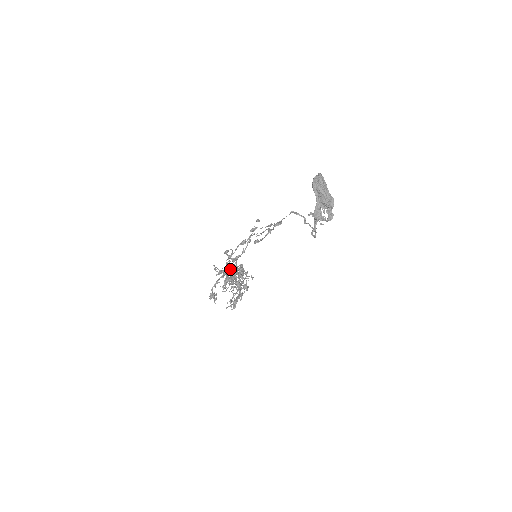
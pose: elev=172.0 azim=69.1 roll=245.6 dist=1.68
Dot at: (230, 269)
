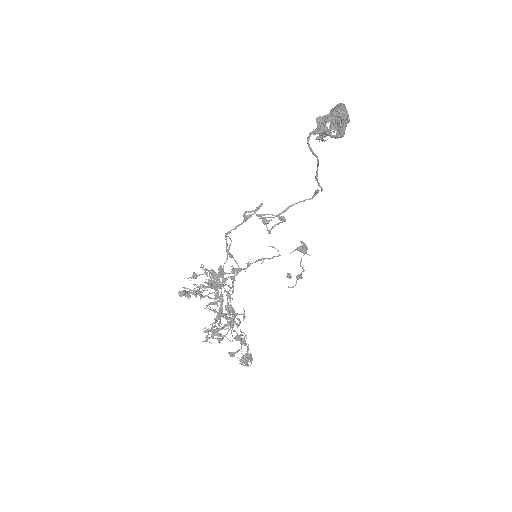
Dot at: occluded
